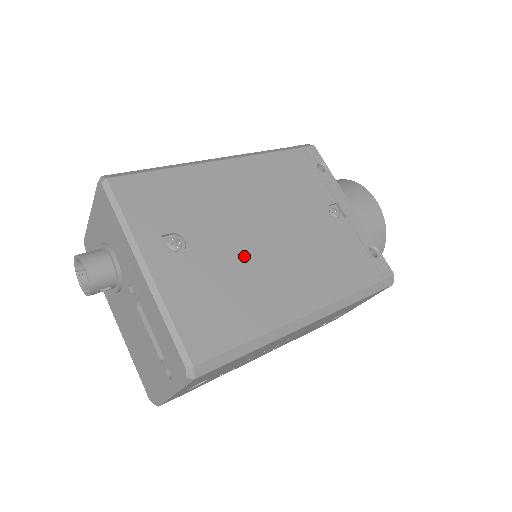
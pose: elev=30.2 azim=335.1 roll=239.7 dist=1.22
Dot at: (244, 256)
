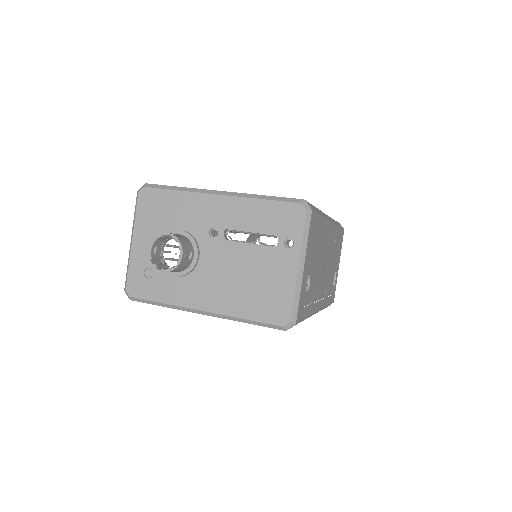
Dot at: occluded
